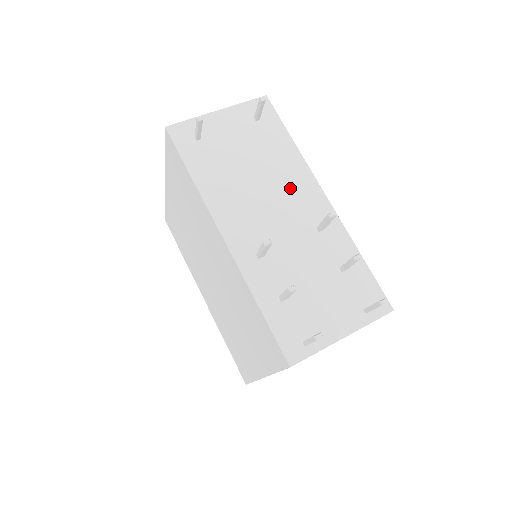
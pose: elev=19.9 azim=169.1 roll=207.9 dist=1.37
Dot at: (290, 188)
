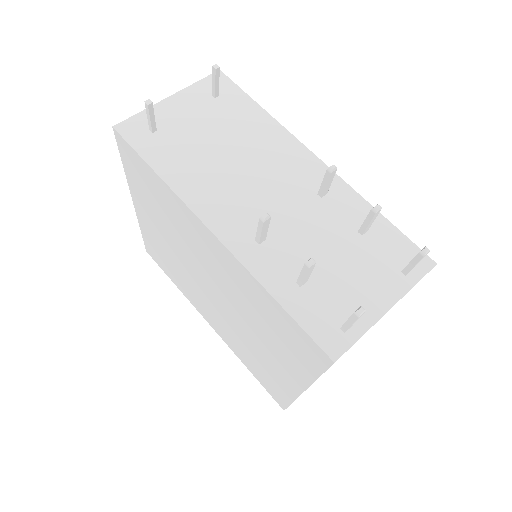
Dot at: (274, 158)
